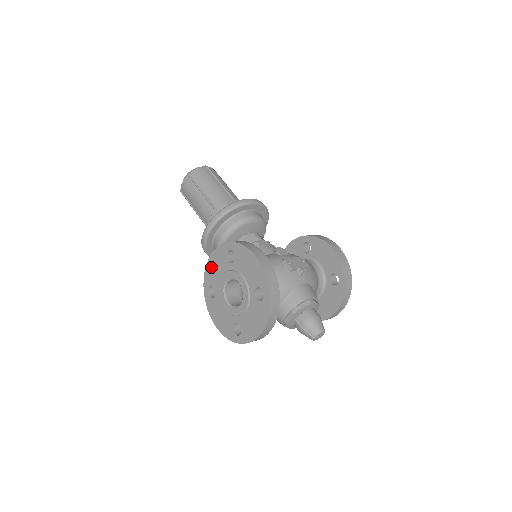
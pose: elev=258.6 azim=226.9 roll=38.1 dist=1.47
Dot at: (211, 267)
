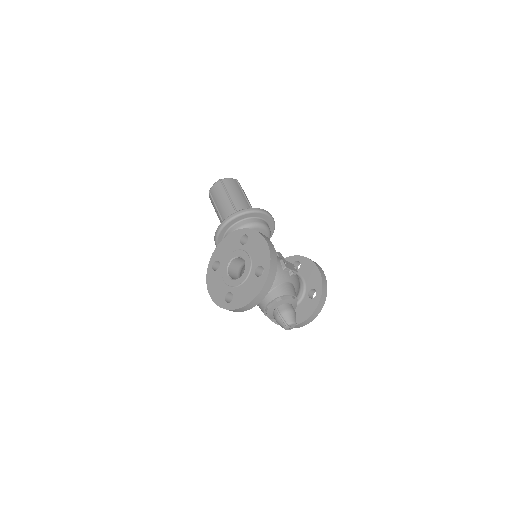
Dot at: (223, 246)
